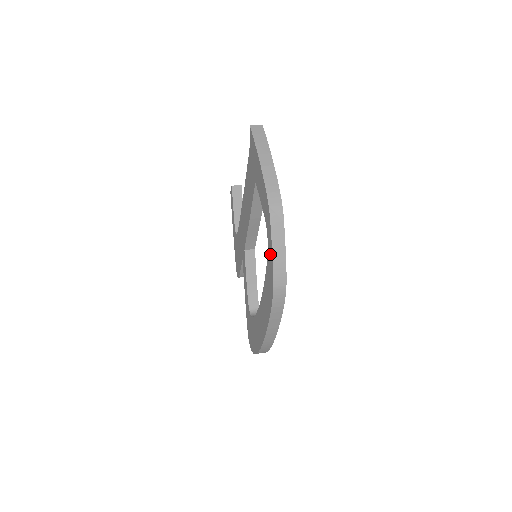
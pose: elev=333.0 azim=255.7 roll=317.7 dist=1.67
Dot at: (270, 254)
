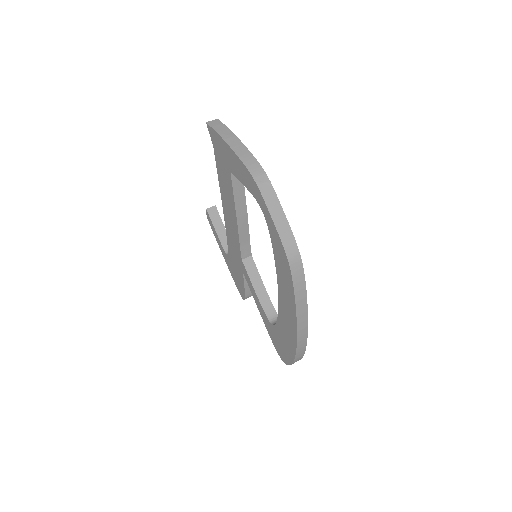
Dot at: (272, 226)
